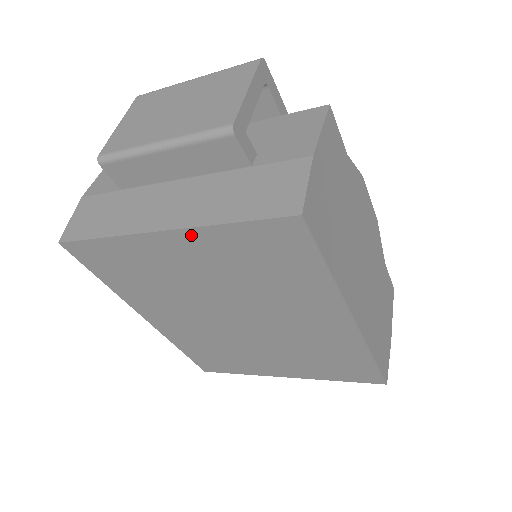
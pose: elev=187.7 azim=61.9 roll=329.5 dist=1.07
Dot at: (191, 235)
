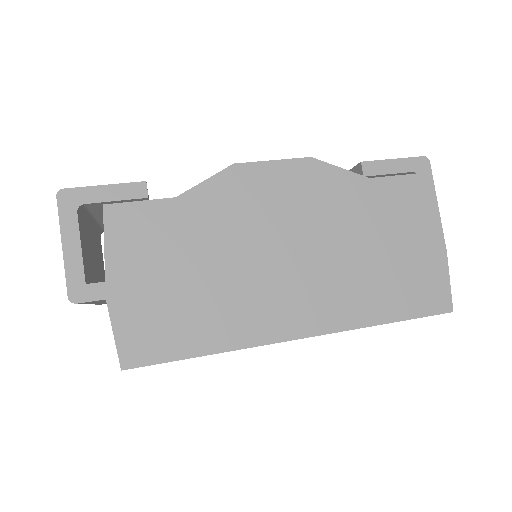
Dot at: occluded
